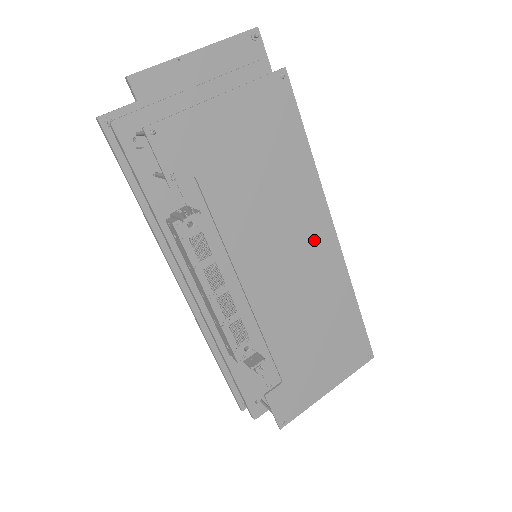
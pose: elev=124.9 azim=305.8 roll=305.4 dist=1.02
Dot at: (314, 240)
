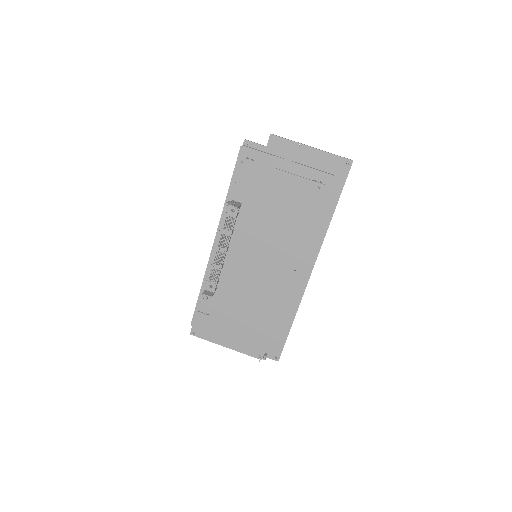
Dot at: (277, 270)
